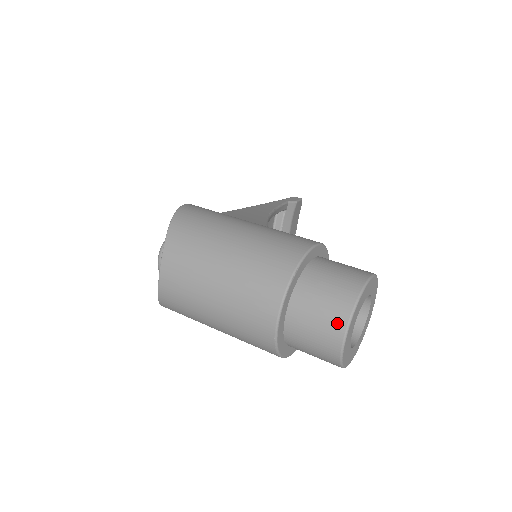
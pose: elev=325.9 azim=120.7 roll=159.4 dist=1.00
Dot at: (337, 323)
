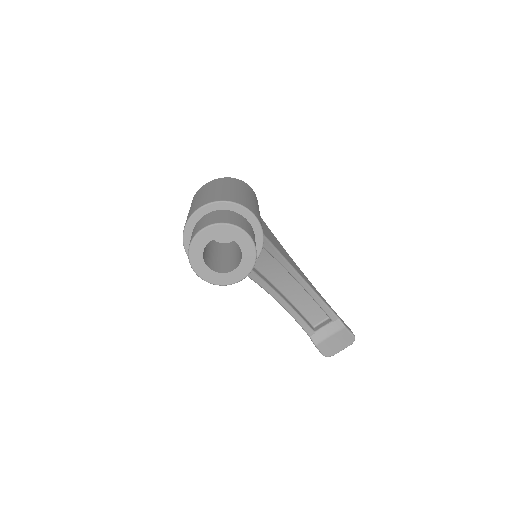
Dot at: (207, 224)
